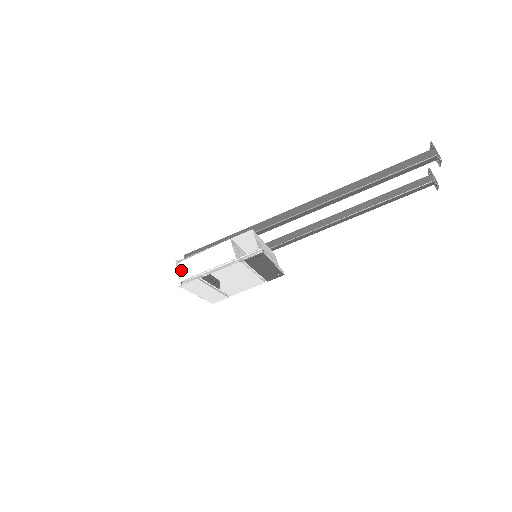
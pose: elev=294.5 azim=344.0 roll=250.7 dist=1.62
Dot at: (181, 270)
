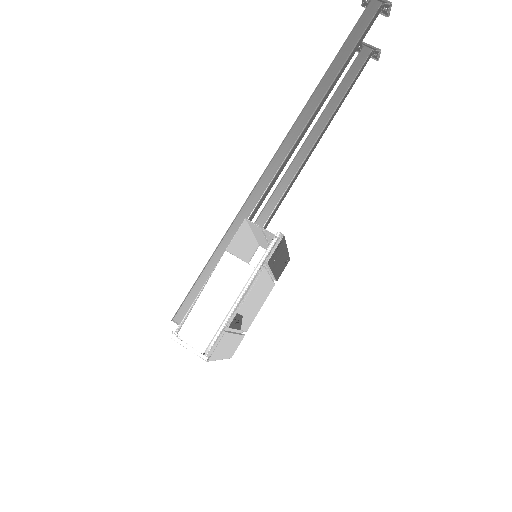
Dot at: (190, 340)
